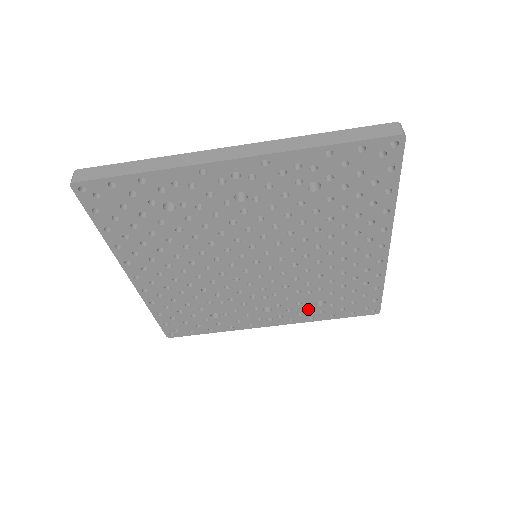
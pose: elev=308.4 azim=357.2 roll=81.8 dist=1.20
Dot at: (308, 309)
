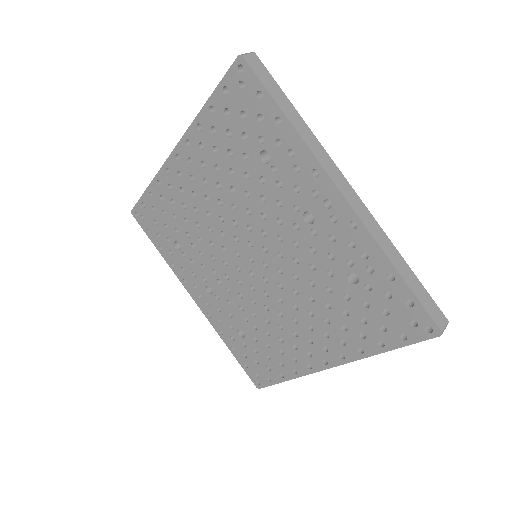
Dot at: (229, 325)
